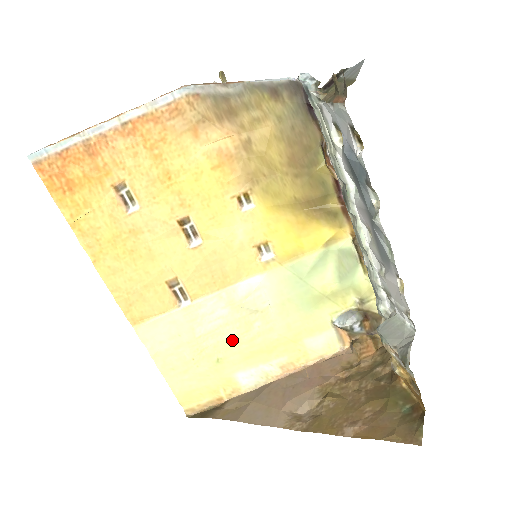
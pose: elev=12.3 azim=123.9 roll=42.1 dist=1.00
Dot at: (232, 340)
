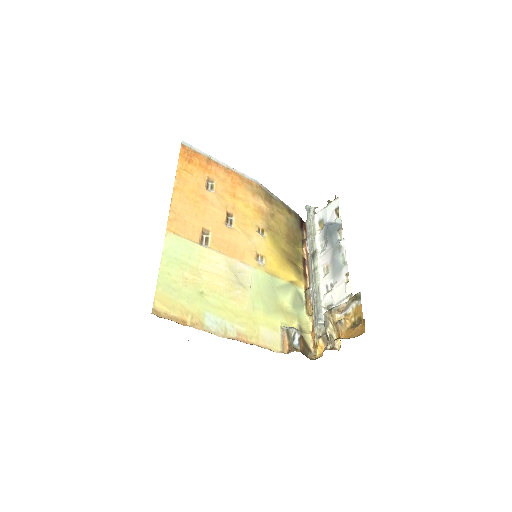
Dot at: (218, 288)
